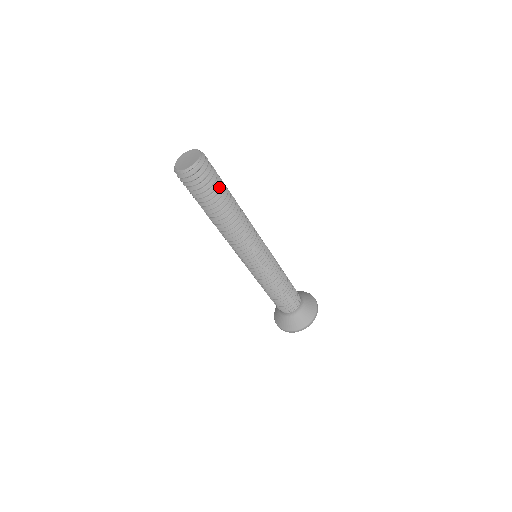
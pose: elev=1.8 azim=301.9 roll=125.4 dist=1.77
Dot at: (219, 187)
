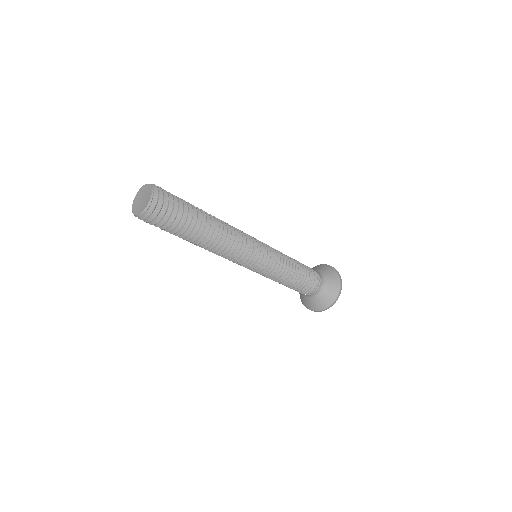
Dot at: (181, 224)
